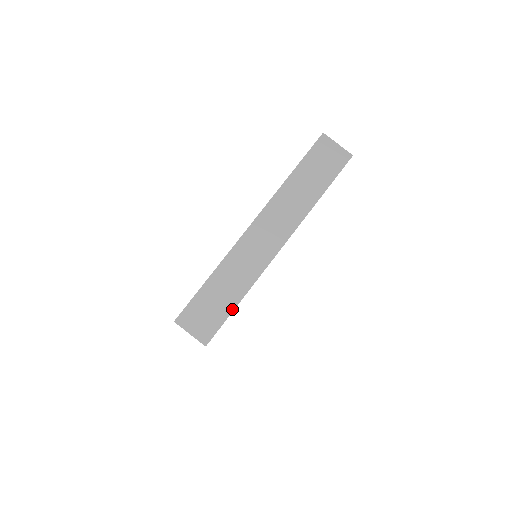
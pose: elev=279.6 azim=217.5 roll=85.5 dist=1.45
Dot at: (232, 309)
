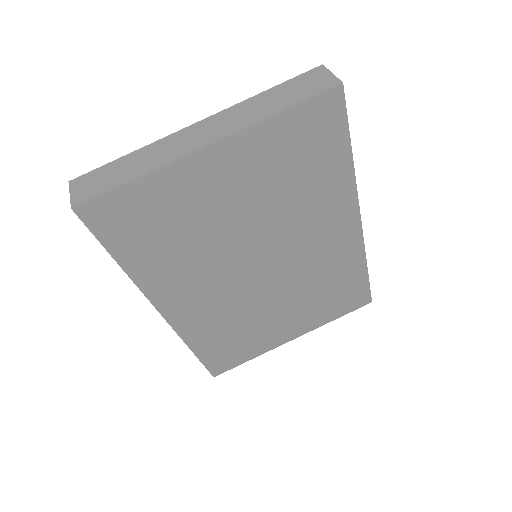
Dot at: (120, 184)
